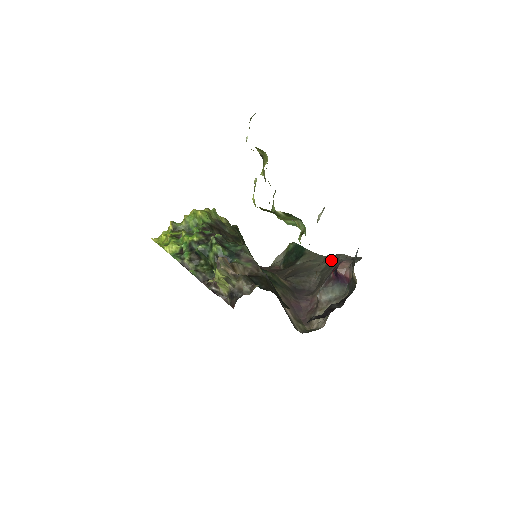
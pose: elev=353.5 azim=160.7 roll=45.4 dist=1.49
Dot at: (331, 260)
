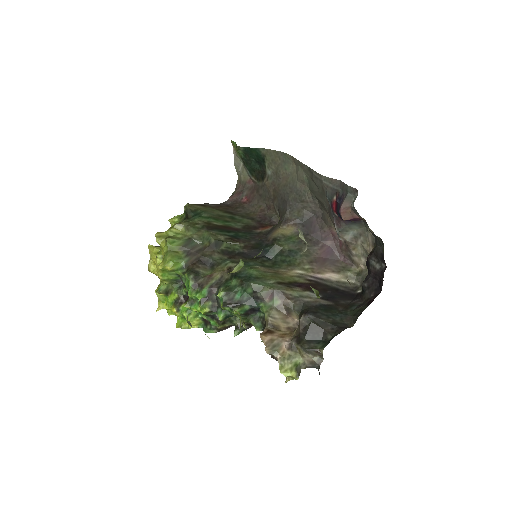
Dot at: (310, 175)
